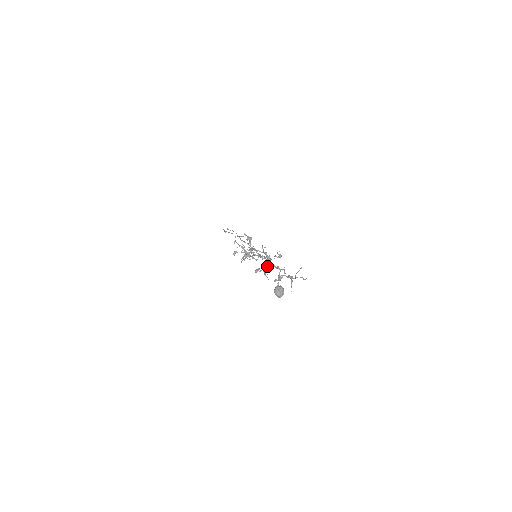
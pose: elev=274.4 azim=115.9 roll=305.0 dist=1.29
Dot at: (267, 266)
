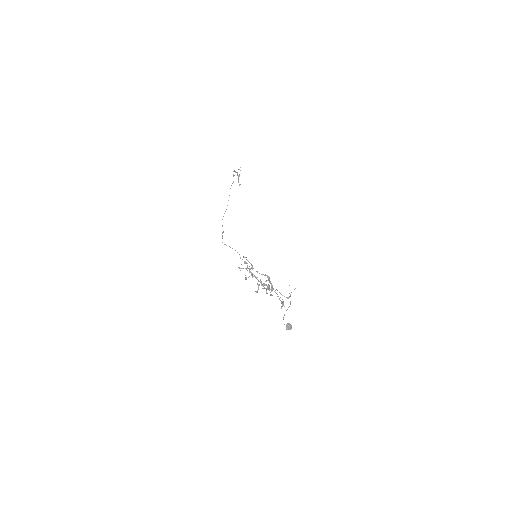
Dot at: occluded
